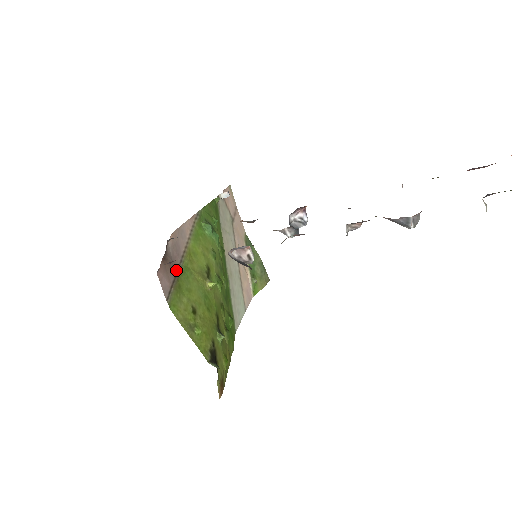
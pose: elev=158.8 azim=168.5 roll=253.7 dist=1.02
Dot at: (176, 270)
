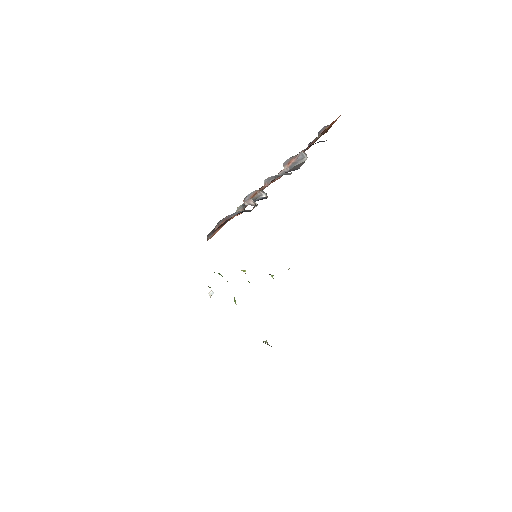
Dot at: occluded
